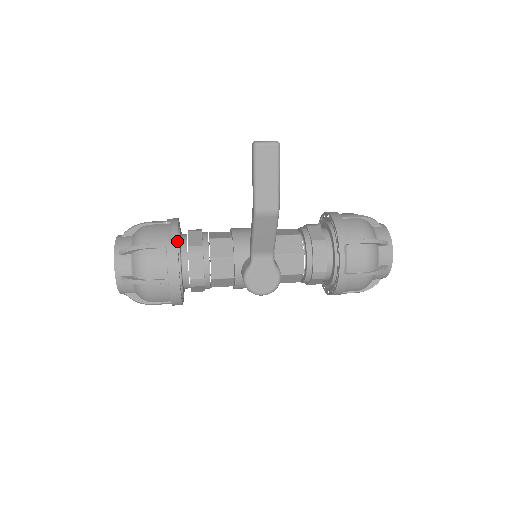
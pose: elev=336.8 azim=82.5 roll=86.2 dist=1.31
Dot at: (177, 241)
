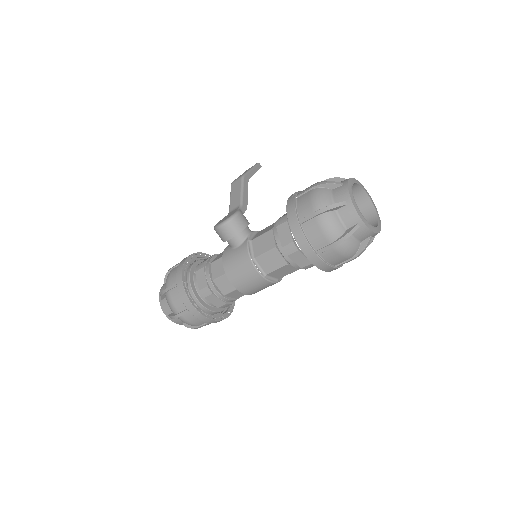
Dot at: (206, 254)
